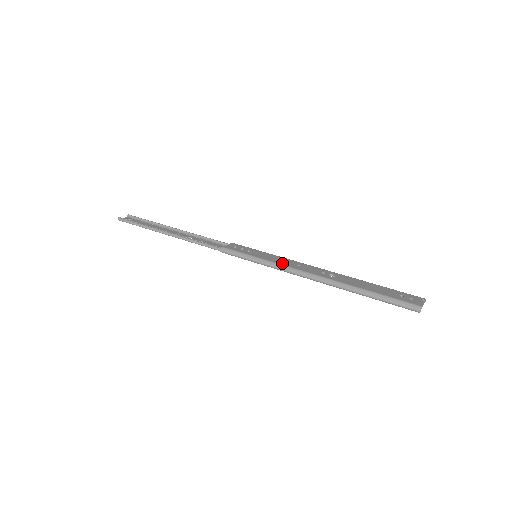
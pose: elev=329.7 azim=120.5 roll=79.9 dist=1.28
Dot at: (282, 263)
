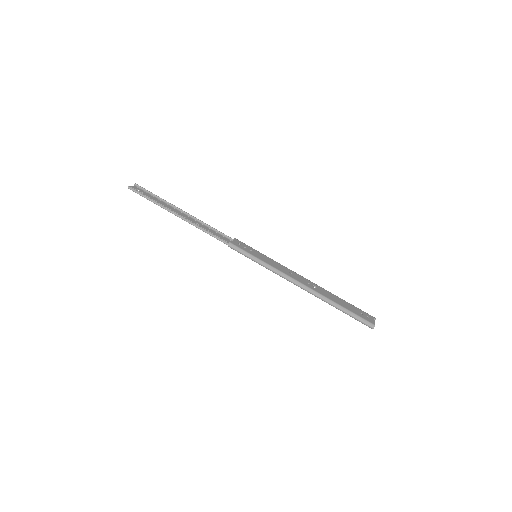
Dot at: (279, 268)
